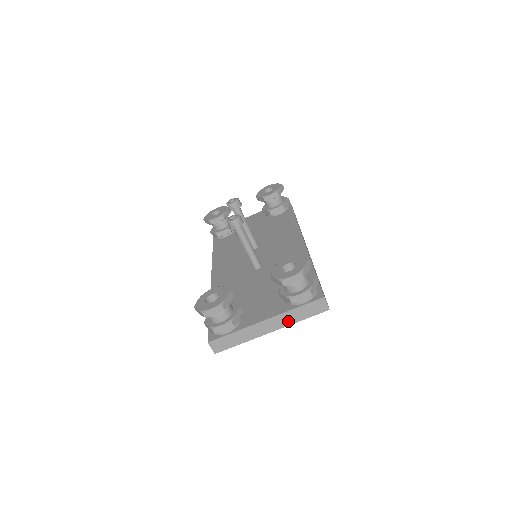
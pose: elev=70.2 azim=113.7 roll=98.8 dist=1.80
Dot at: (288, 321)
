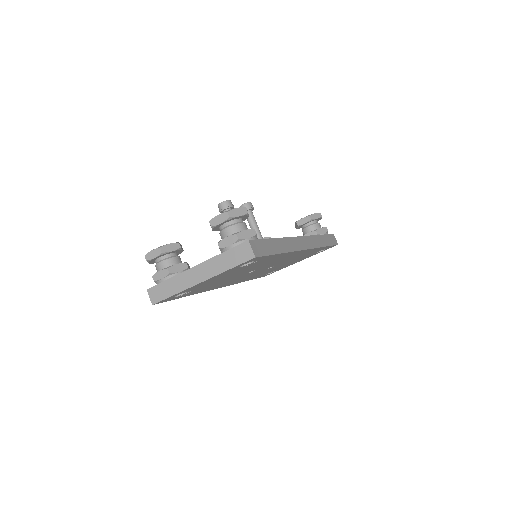
Dot at: (215, 270)
